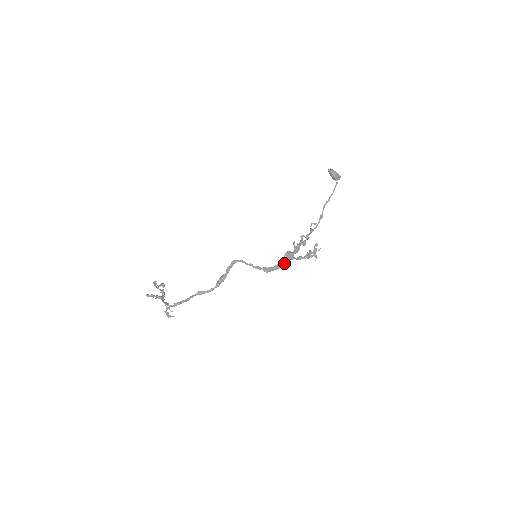
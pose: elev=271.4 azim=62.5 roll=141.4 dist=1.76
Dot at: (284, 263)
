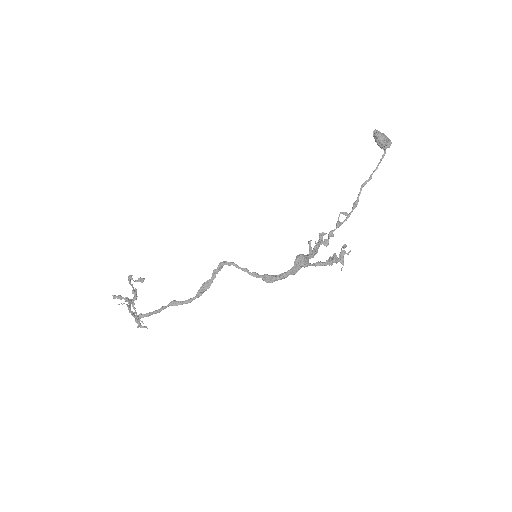
Dot at: (293, 271)
